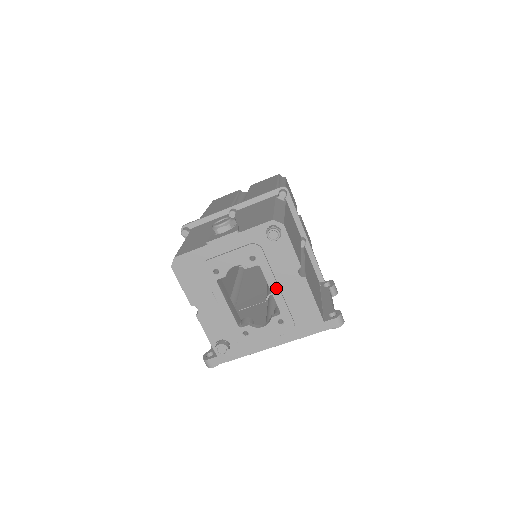
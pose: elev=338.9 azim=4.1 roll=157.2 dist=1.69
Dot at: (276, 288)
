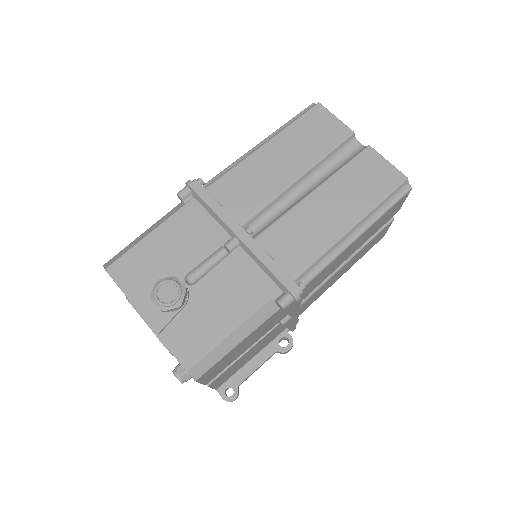
Dot at: occluded
